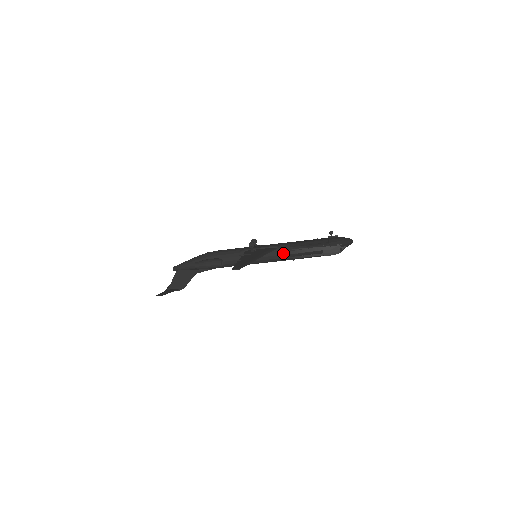
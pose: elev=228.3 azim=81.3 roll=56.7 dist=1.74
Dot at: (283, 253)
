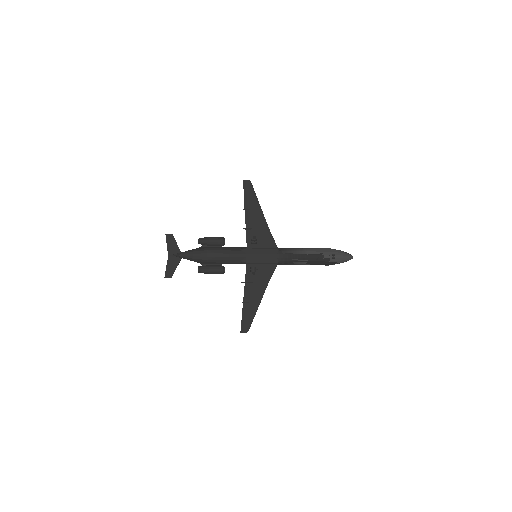
Dot at: occluded
